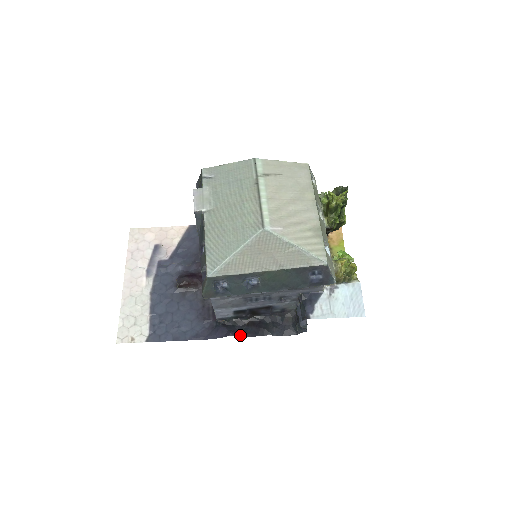
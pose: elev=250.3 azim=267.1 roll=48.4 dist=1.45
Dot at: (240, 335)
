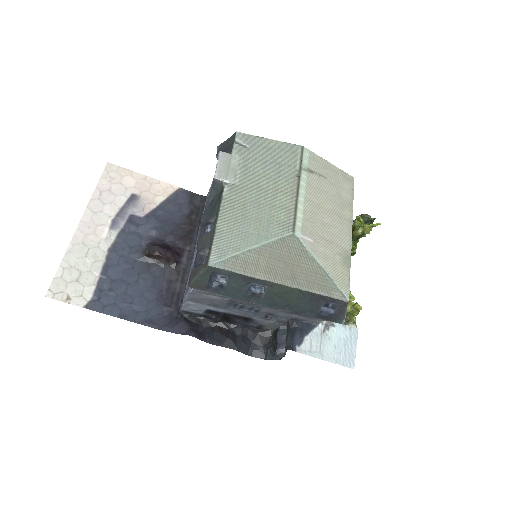
Dot at: (202, 338)
